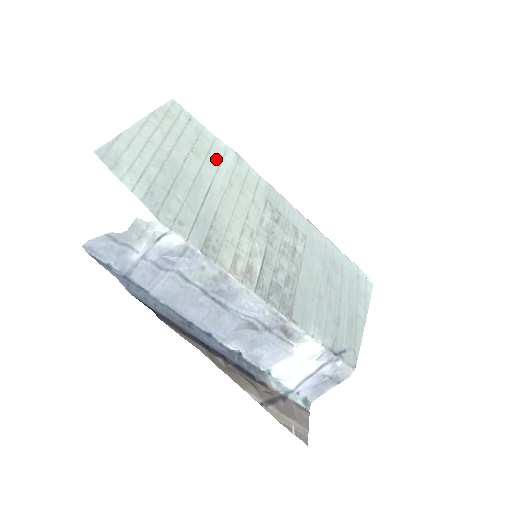
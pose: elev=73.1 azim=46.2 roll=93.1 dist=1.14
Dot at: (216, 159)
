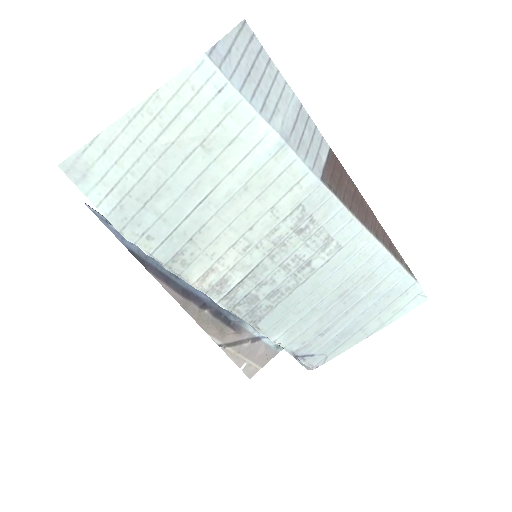
Dot at: (239, 153)
